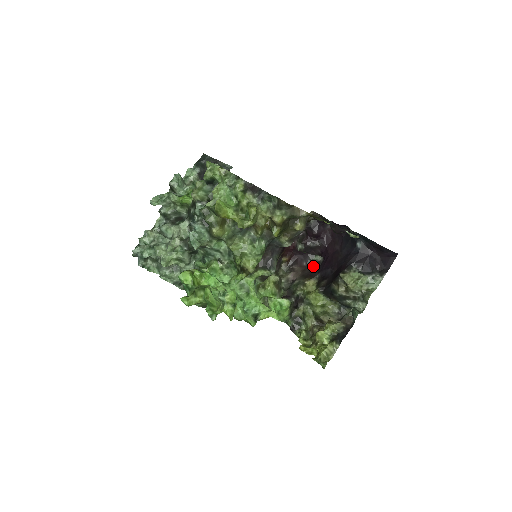
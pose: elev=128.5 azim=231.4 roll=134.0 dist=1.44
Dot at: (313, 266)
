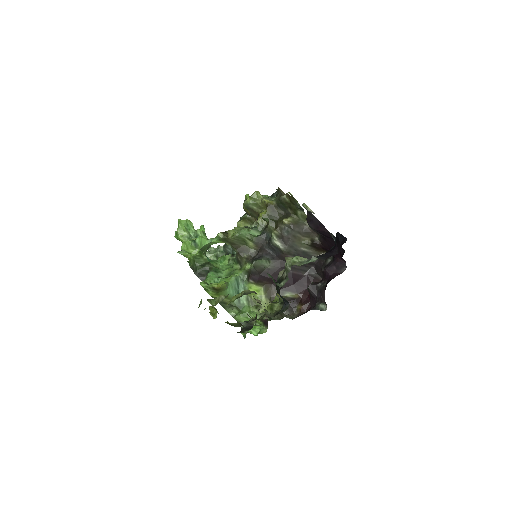
Dot at: occluded
